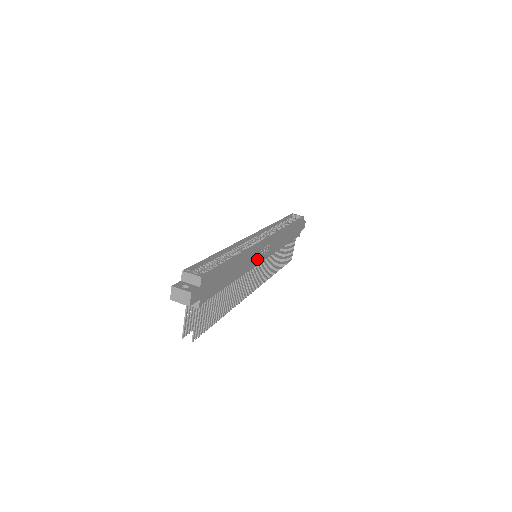
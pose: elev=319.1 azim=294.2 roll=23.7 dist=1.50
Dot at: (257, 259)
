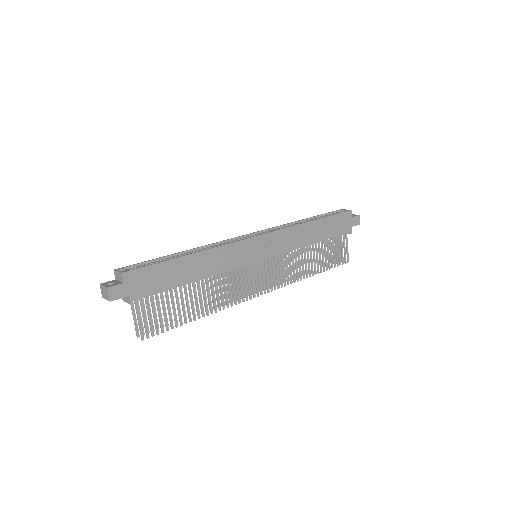
Dot at: (246, 258)
